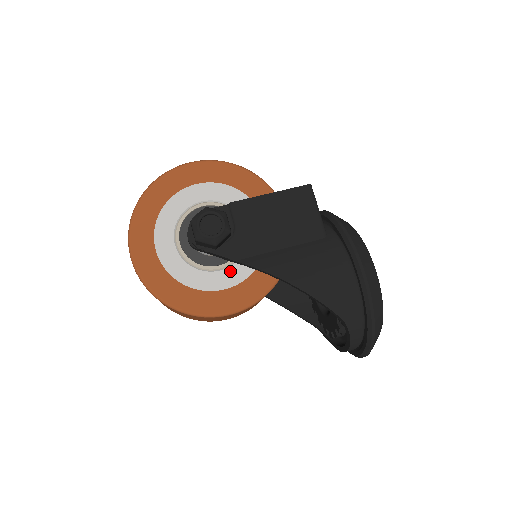
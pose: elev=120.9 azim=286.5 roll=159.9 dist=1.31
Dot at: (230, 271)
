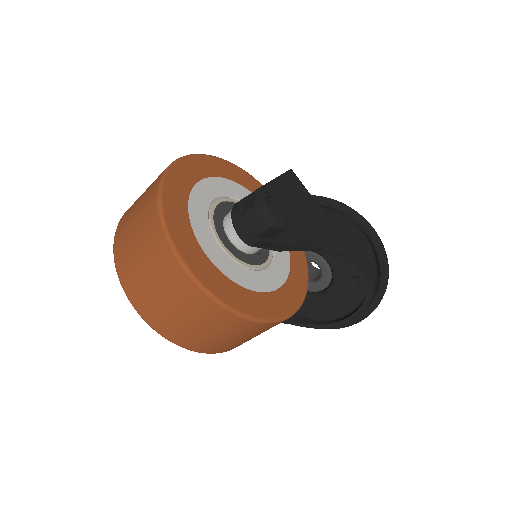
Dot at: (276, 265)
